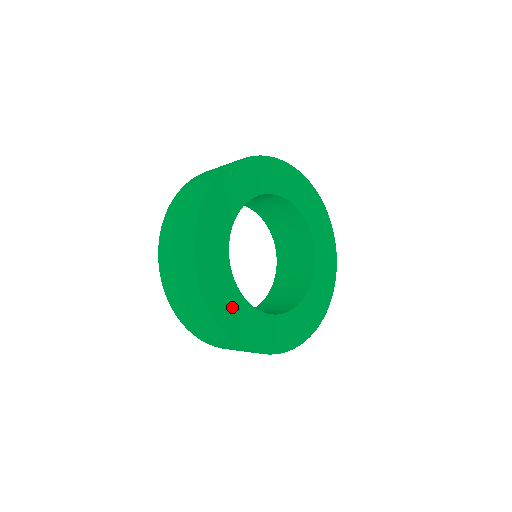
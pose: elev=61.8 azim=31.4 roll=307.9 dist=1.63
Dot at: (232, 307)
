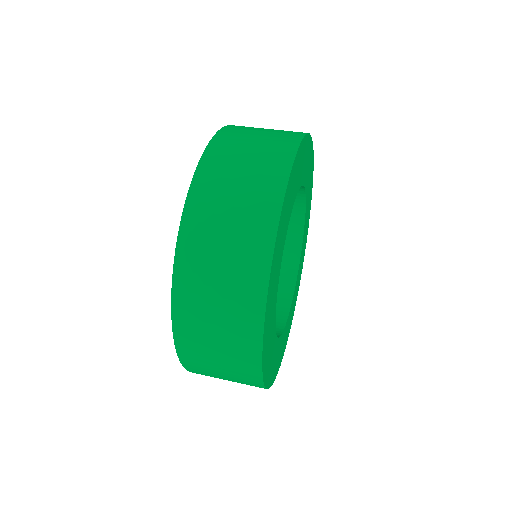
Dot at: (272, 304)
